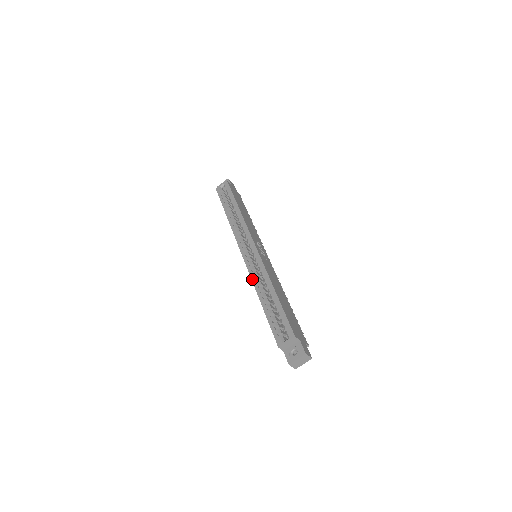
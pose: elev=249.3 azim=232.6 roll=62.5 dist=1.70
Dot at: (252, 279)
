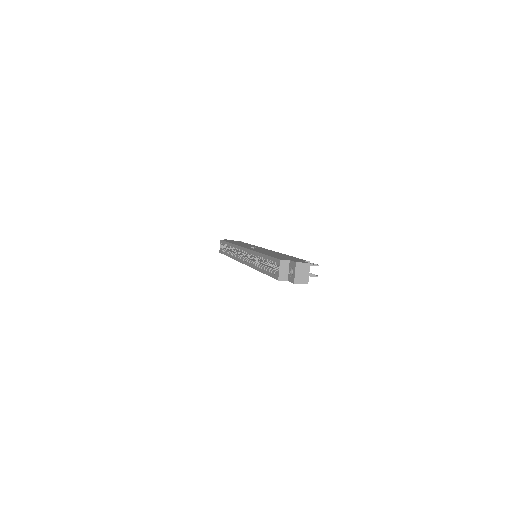
Dot at: (251, 267)
